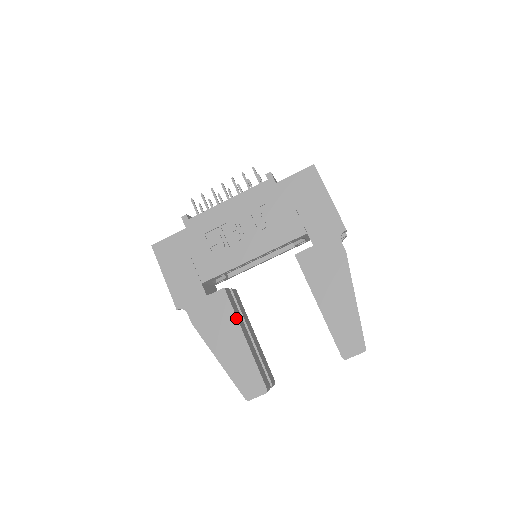
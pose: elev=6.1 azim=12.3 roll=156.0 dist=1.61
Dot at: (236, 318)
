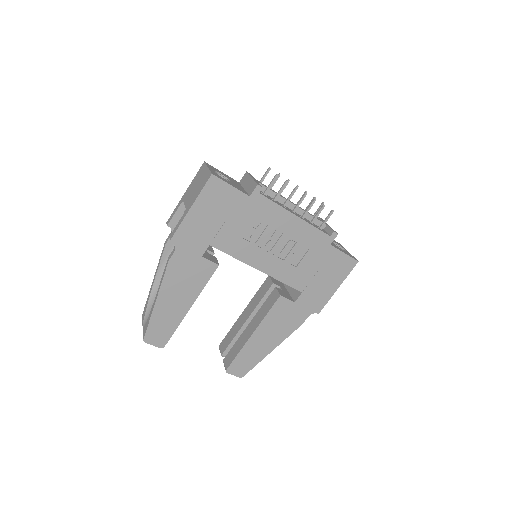
Dot at: (201, 291)
